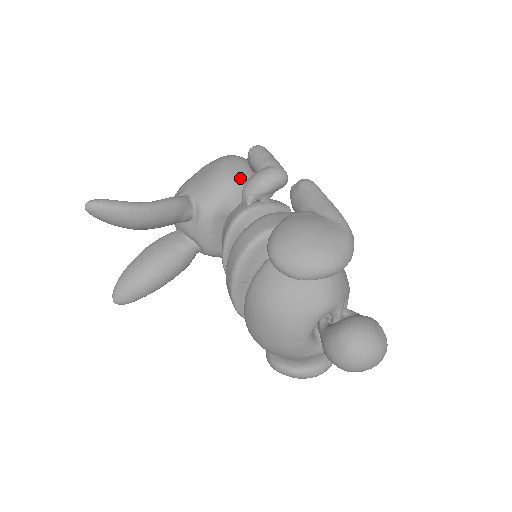
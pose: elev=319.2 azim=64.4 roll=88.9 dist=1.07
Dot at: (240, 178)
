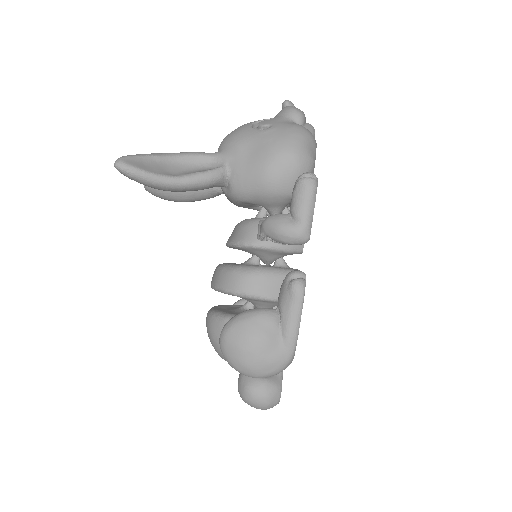
Dot at: (281, 189)
